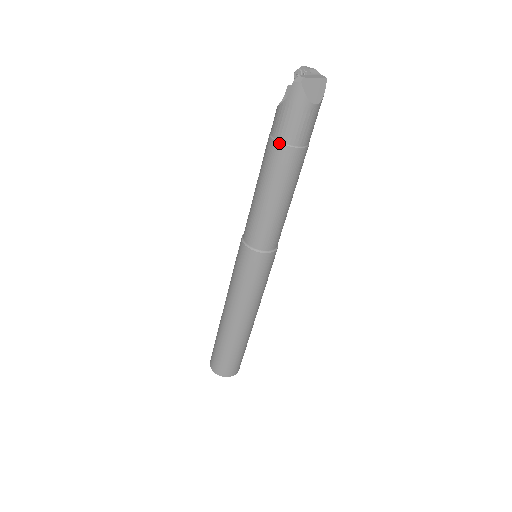
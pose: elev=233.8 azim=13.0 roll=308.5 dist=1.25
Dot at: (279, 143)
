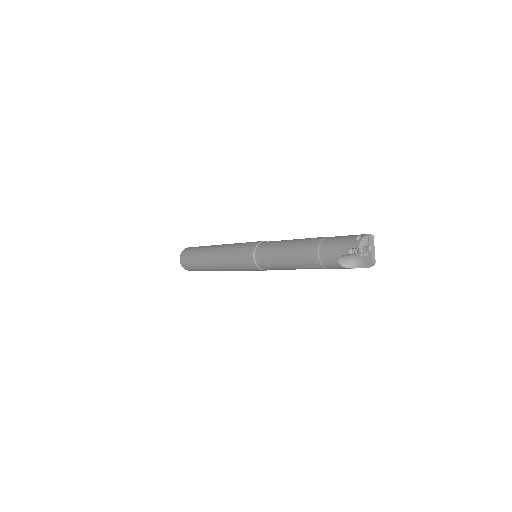
Dot at: occluded
